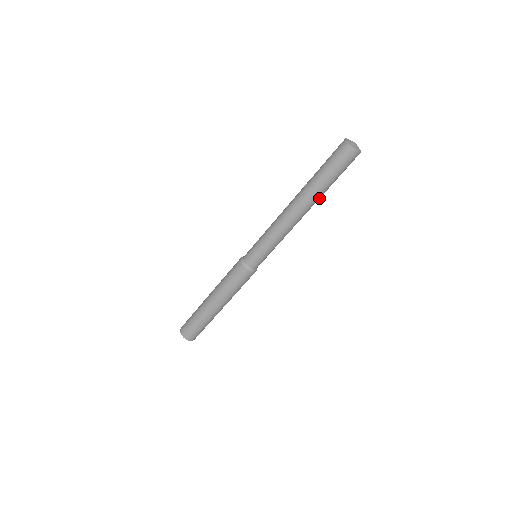
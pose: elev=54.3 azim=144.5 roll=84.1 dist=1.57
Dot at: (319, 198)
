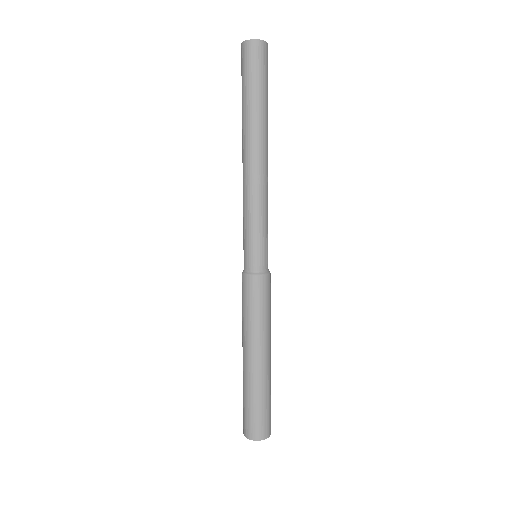
Dot at: (260, 126)
